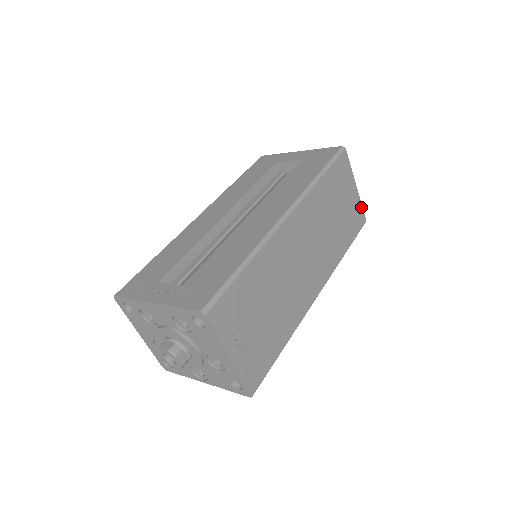
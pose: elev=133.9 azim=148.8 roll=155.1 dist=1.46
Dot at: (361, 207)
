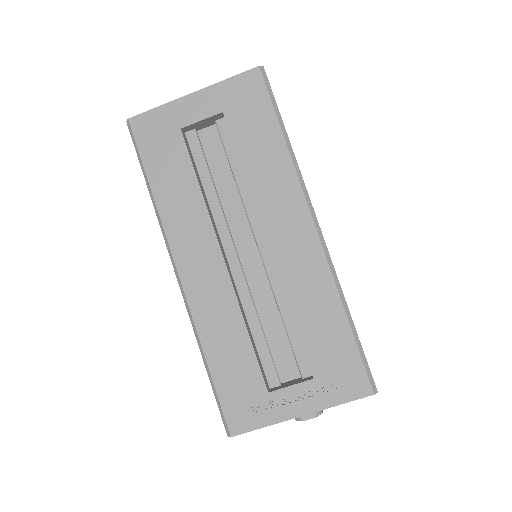
Dot at: occluded
